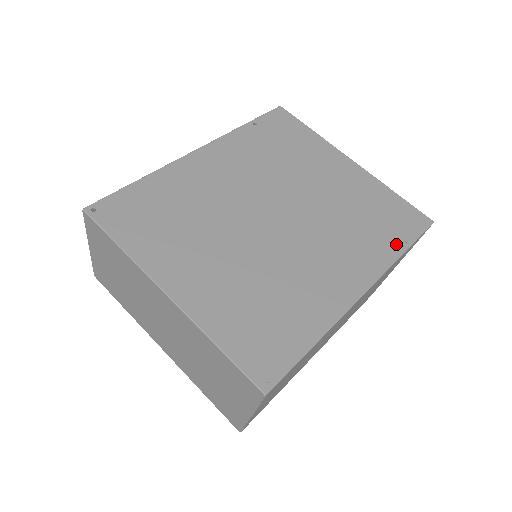
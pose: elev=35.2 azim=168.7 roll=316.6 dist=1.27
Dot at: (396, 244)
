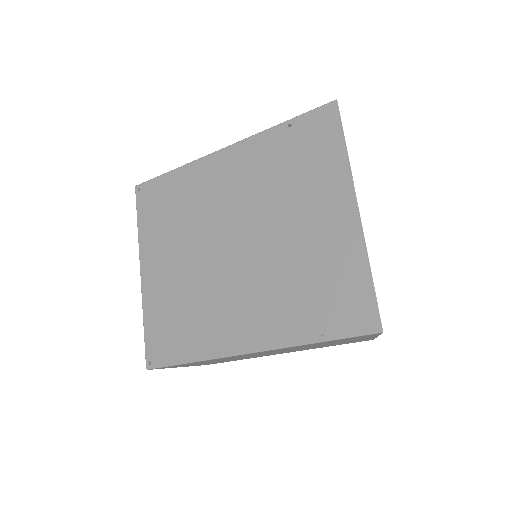
Dot at: (313, 330)
